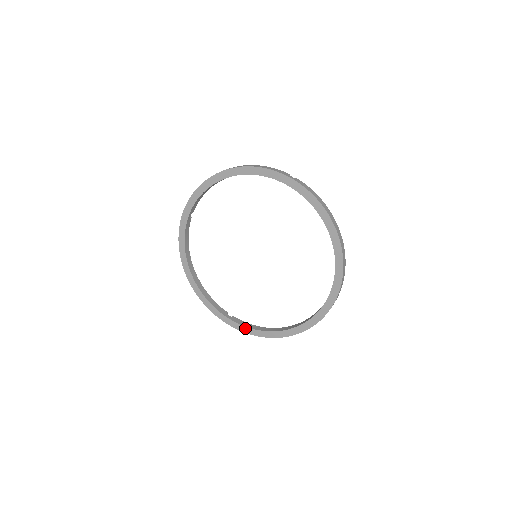
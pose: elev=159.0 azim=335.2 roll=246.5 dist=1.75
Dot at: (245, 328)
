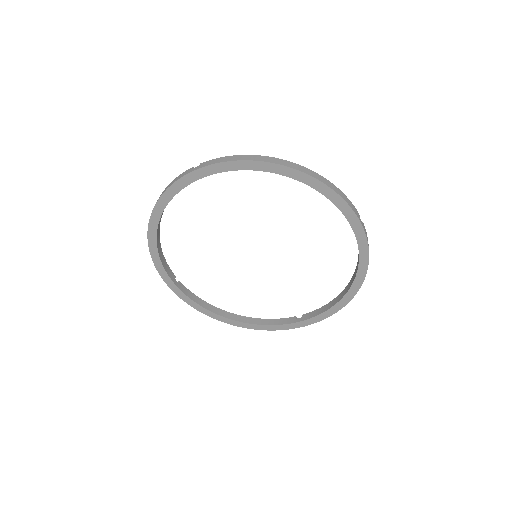
Dot at: (191, 301)
